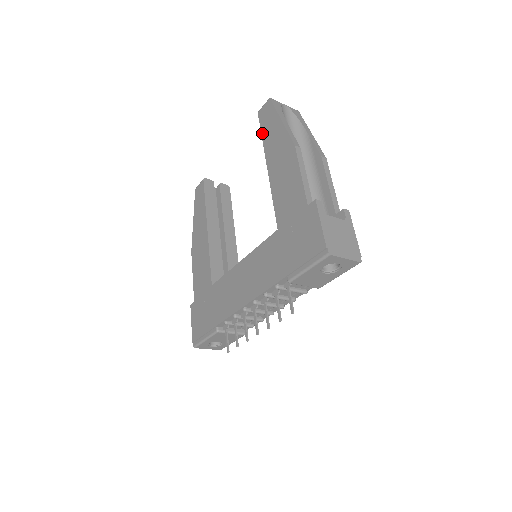
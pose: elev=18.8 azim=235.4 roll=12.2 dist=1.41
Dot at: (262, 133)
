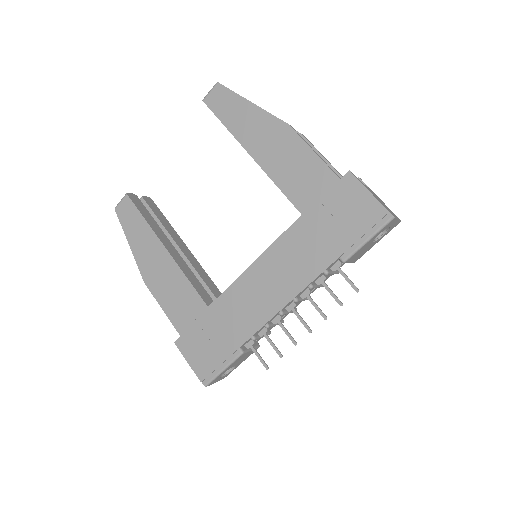
Dot at: (223, 121)
